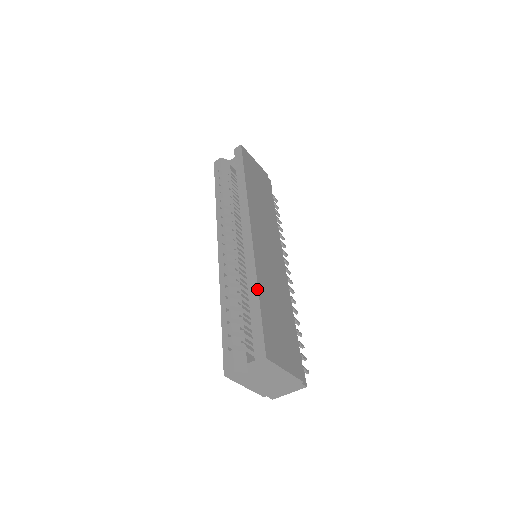
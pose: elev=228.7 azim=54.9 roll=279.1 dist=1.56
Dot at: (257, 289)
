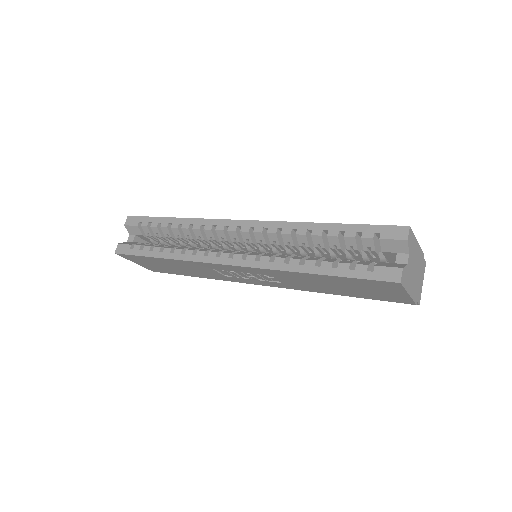
Dot at: (320, 224)
